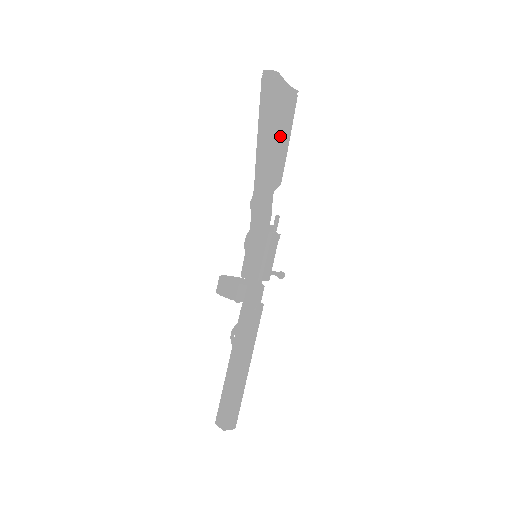
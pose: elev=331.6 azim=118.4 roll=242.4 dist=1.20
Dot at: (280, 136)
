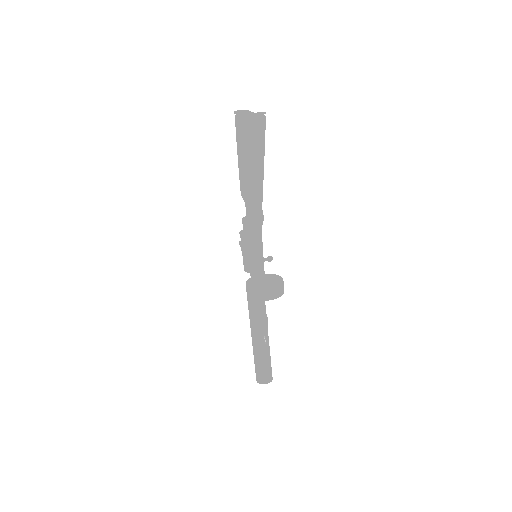
Dot at: occluded
